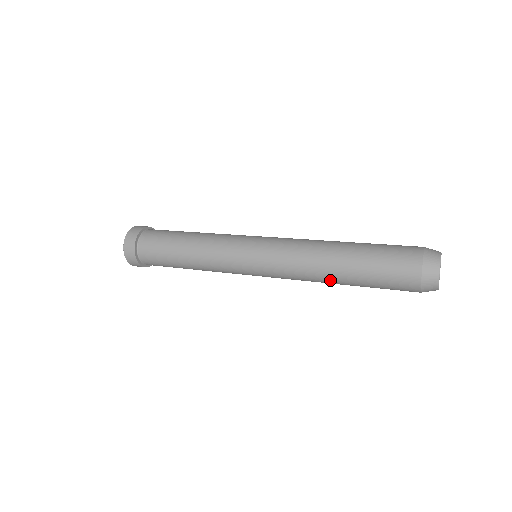
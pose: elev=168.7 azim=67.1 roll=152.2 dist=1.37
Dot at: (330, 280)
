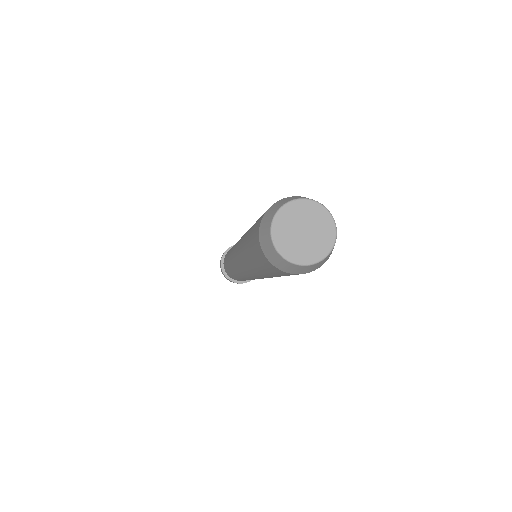
Dot at: (243, 253)
